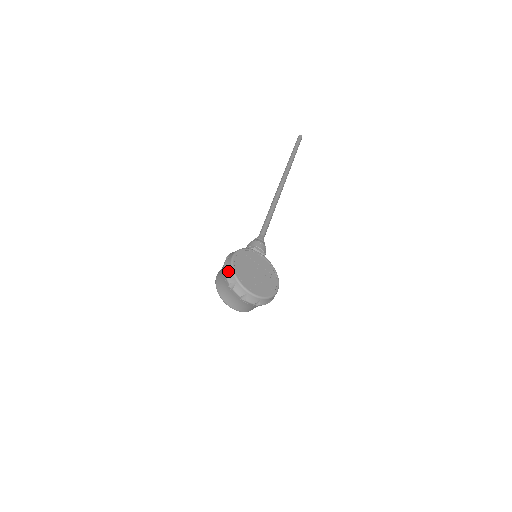
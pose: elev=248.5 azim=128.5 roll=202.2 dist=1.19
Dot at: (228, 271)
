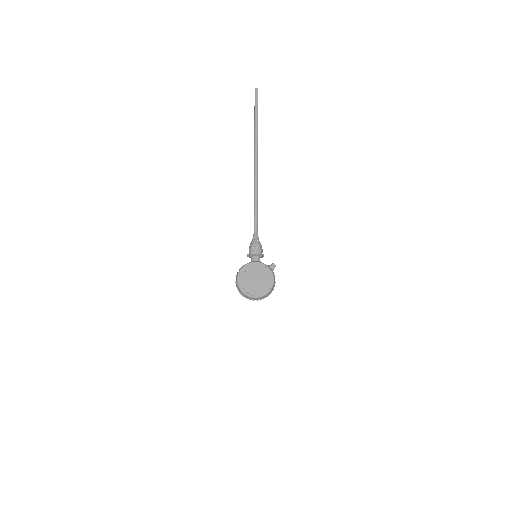
Dot at: (239, 290)
